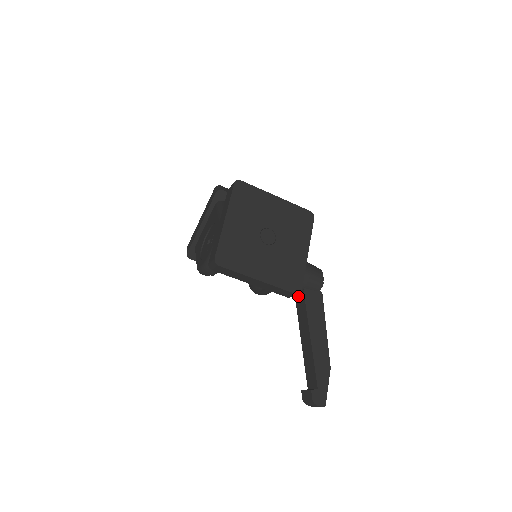
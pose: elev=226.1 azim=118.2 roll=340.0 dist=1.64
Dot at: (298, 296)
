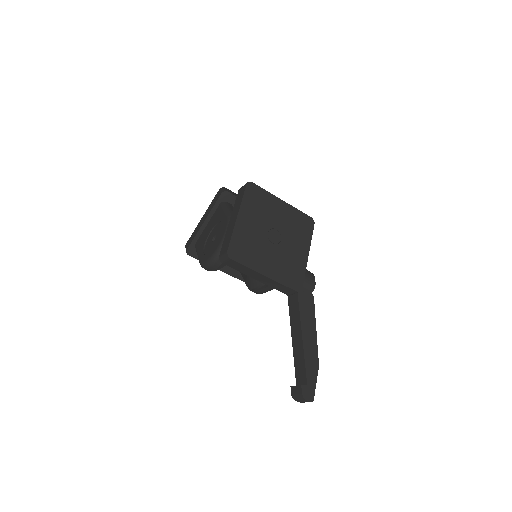
Dot at: (291, 297)
